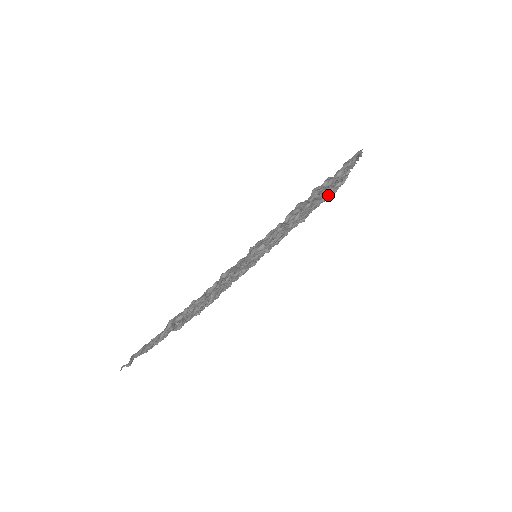
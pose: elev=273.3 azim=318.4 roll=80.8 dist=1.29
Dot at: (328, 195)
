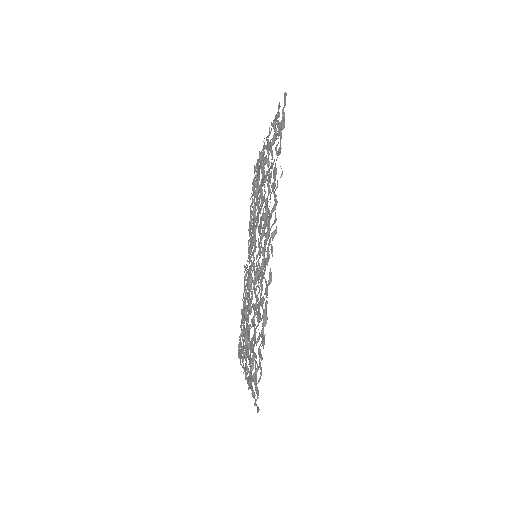
Dot at: (274, 200)
